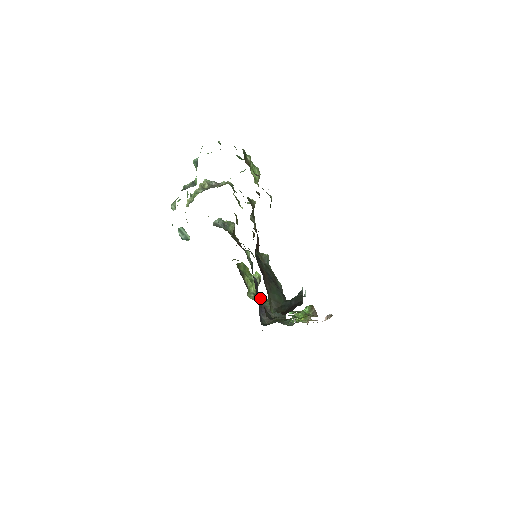
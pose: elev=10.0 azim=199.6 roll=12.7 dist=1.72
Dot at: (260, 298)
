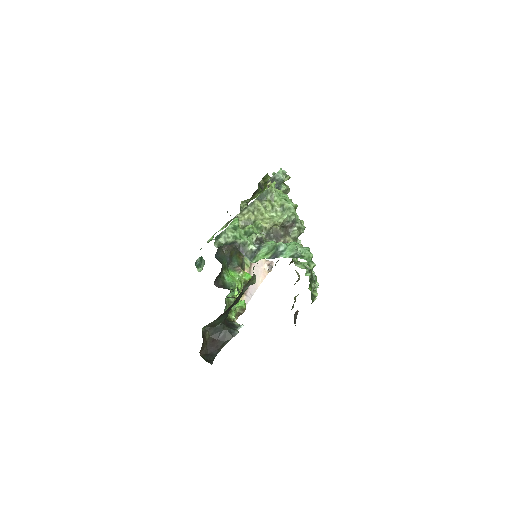
Dot at: occluded
